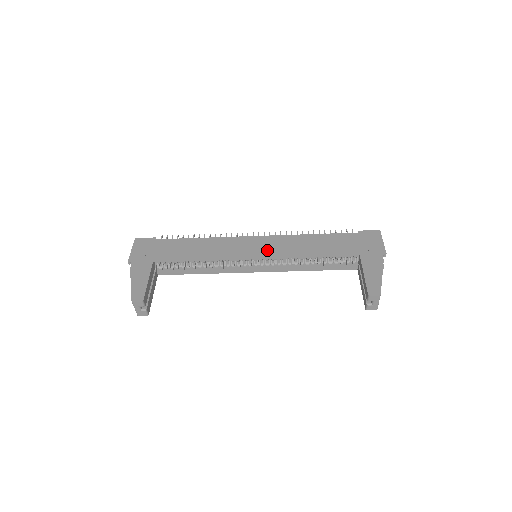
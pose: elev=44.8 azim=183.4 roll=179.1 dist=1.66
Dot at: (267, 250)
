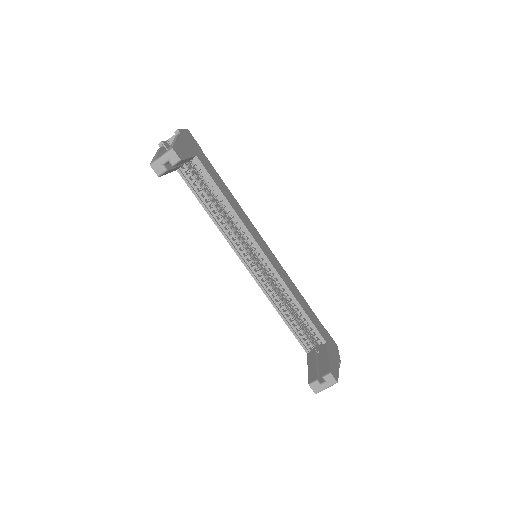
Dot at: (273, 261)
